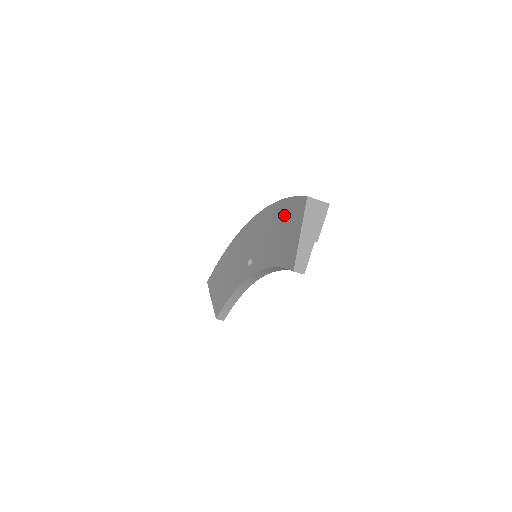
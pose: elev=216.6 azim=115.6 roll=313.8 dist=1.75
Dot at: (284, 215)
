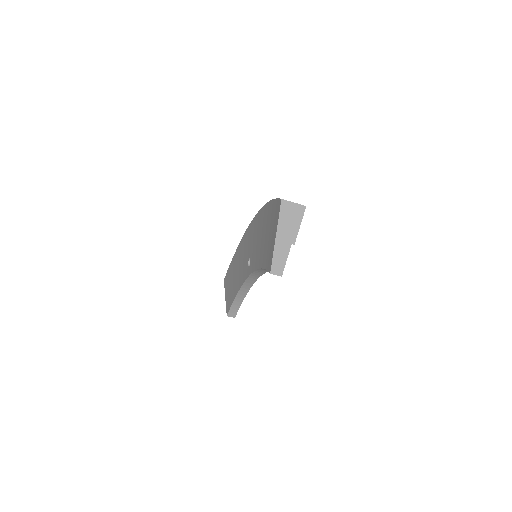
Dot at: (269, 217)
